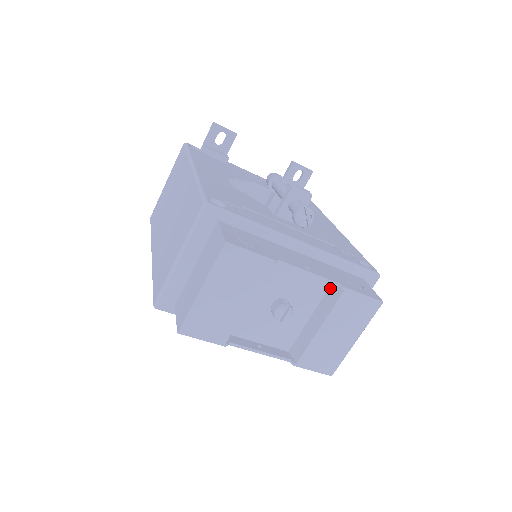
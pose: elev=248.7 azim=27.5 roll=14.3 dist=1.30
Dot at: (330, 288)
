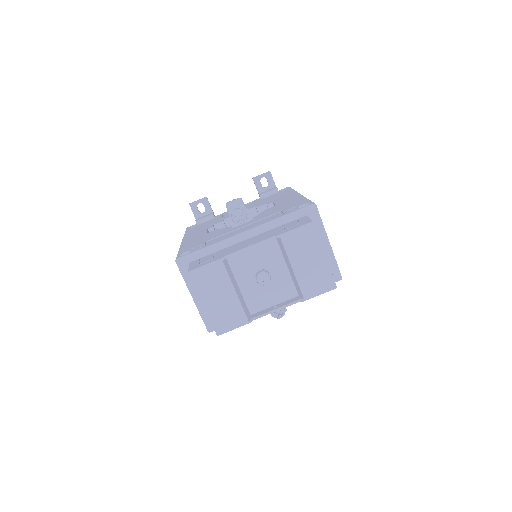
Dot at: (278, 242)
